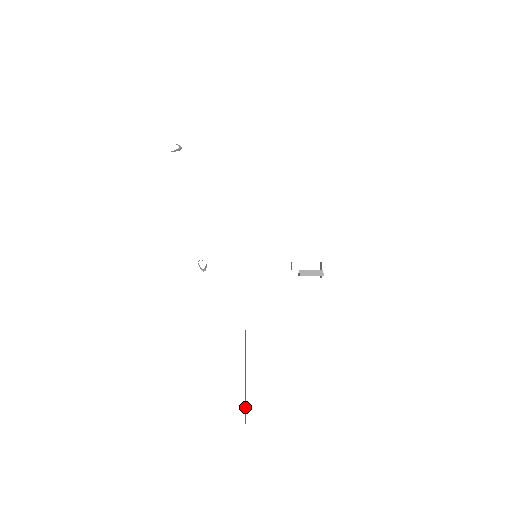
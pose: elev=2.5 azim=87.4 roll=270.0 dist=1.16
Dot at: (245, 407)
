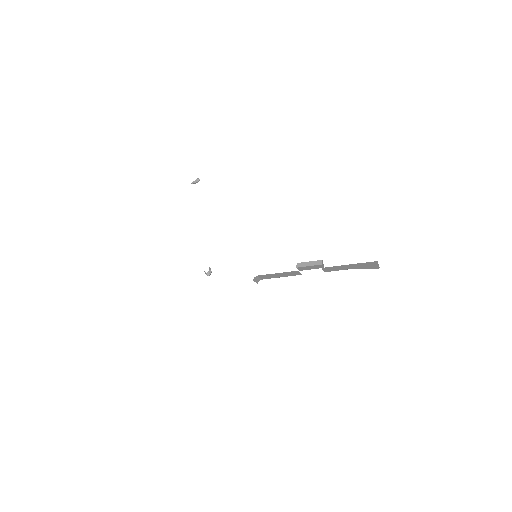
Dot at: occluded
